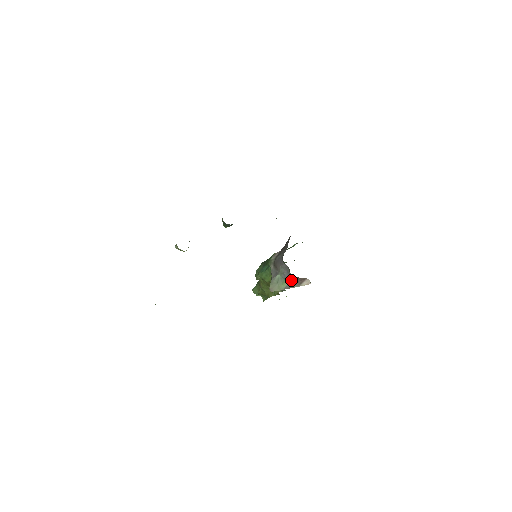
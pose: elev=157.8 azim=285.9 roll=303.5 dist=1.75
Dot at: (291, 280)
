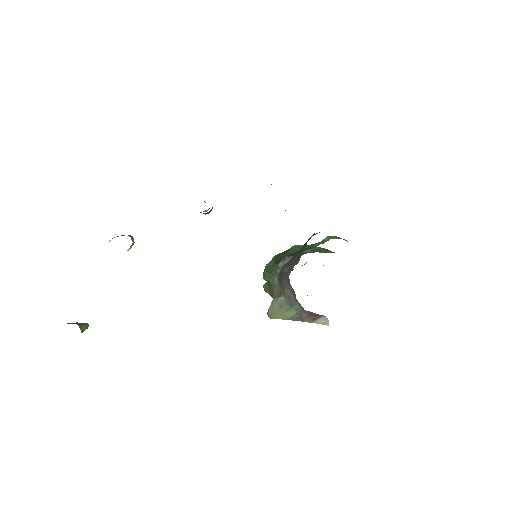
Dot at: (300, 311)
